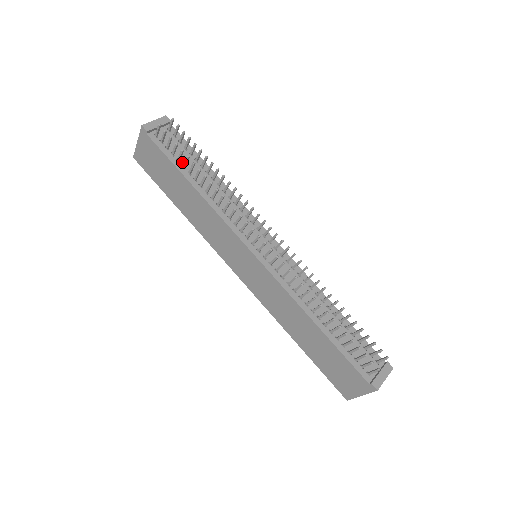
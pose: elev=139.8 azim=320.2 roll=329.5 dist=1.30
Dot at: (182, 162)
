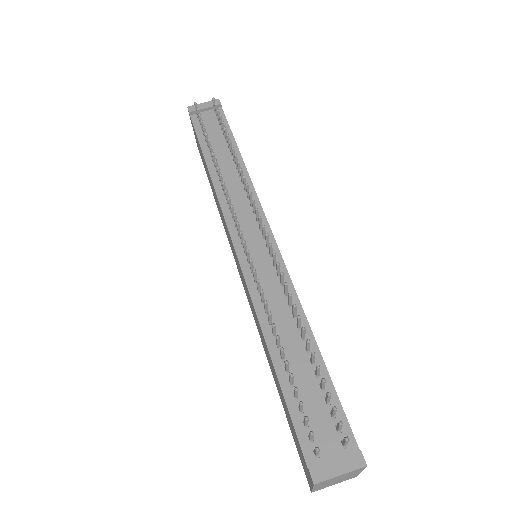
Dot at: (210, 143)
